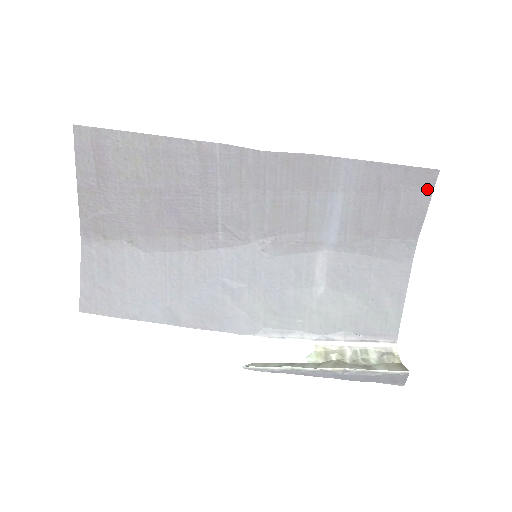
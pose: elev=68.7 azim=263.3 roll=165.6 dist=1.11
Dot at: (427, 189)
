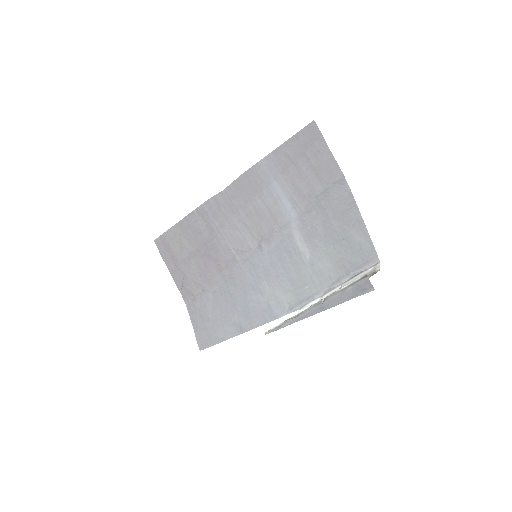
Dot at: (318, 137)
